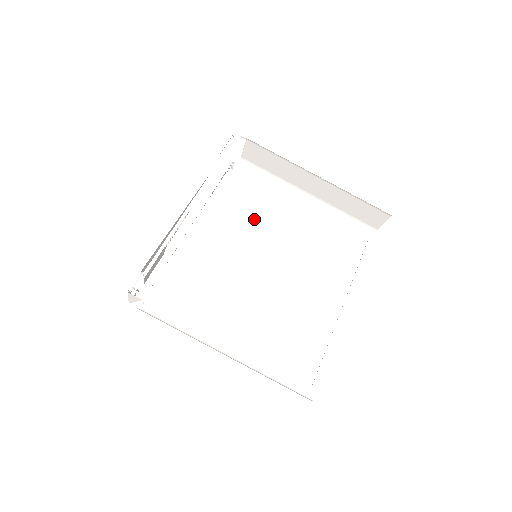
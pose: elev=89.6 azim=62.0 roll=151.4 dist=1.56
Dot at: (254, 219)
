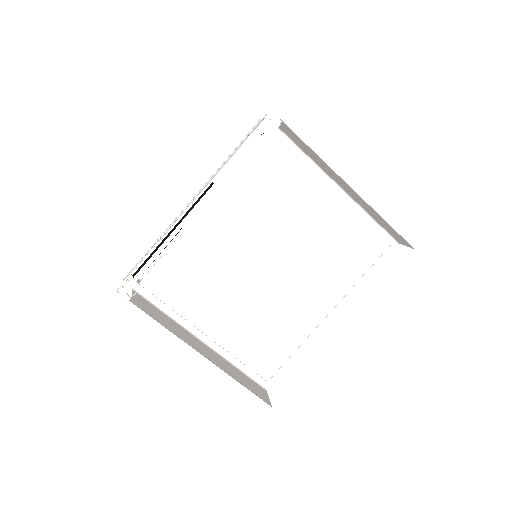
Dot at: (268, 208)
